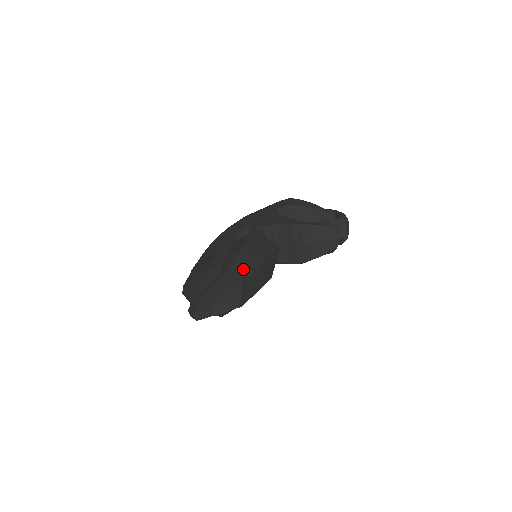
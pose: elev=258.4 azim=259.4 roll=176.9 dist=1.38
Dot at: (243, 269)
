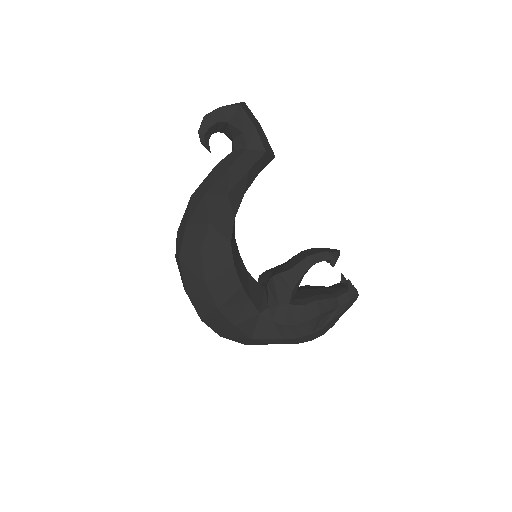
Dot at: occluded
